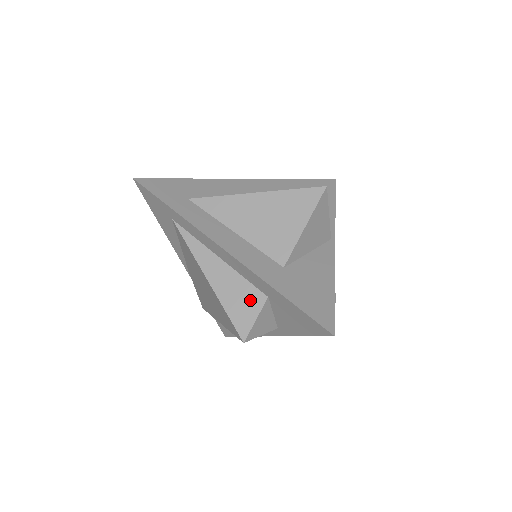
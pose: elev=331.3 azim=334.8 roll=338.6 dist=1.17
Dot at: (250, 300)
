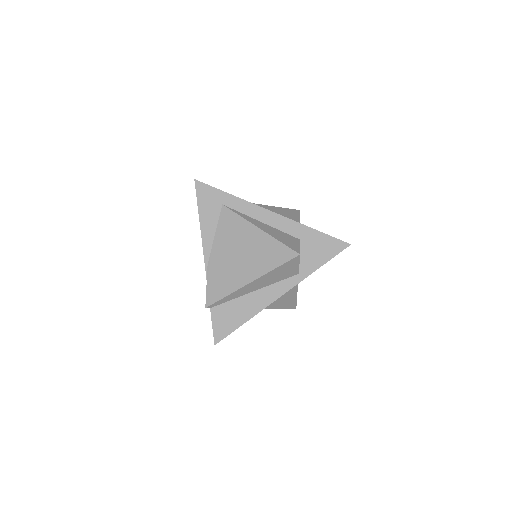
Dot at: (291, 239)
